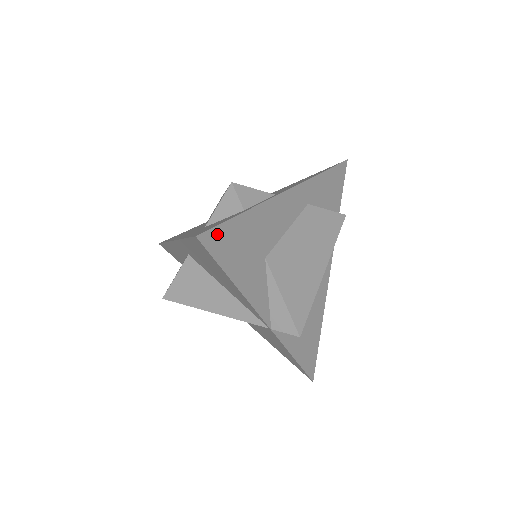
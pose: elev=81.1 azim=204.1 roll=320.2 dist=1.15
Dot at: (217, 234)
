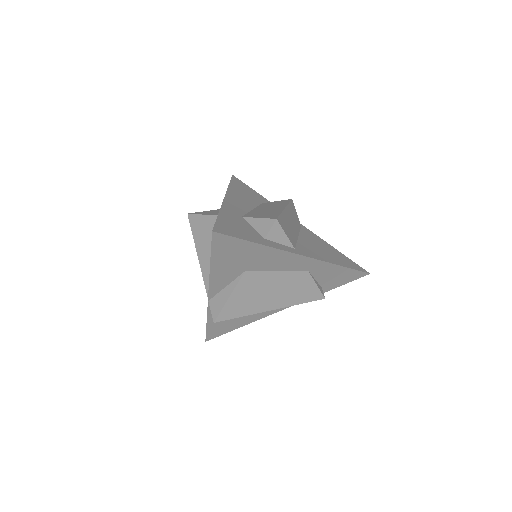
Dot at: (227, 240)
